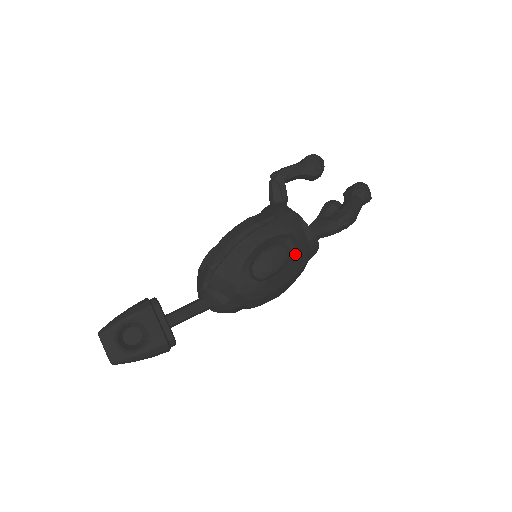
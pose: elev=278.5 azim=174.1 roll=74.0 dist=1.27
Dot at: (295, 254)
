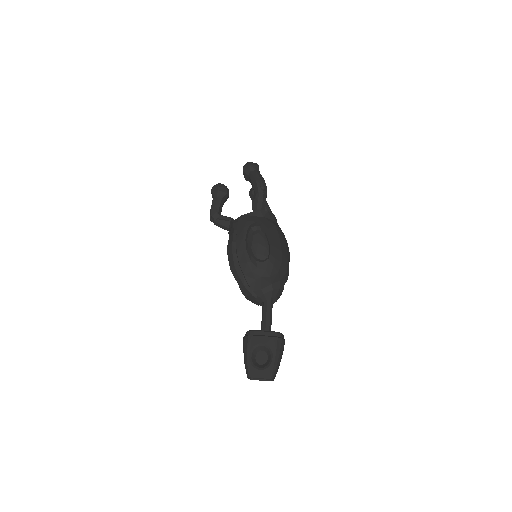
Dot at: (264, 228)
